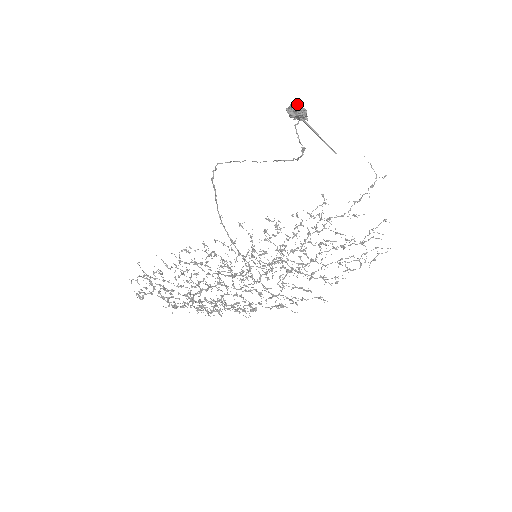
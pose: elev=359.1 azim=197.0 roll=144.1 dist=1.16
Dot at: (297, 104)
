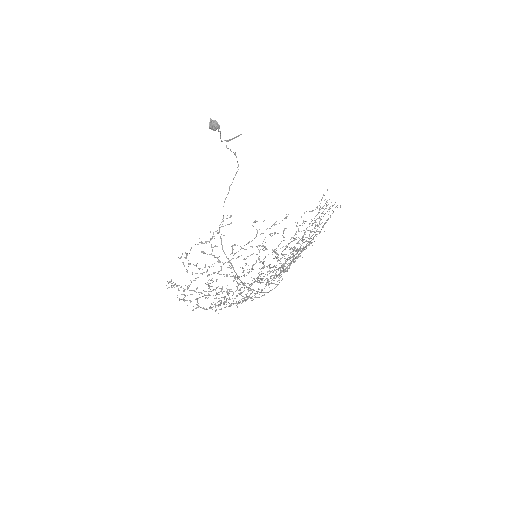
Dot at: occluded
